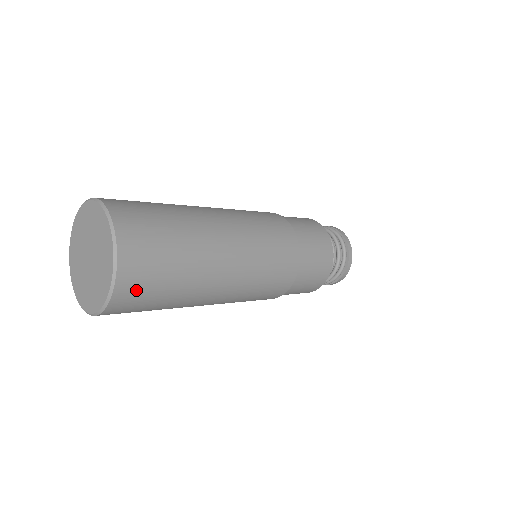
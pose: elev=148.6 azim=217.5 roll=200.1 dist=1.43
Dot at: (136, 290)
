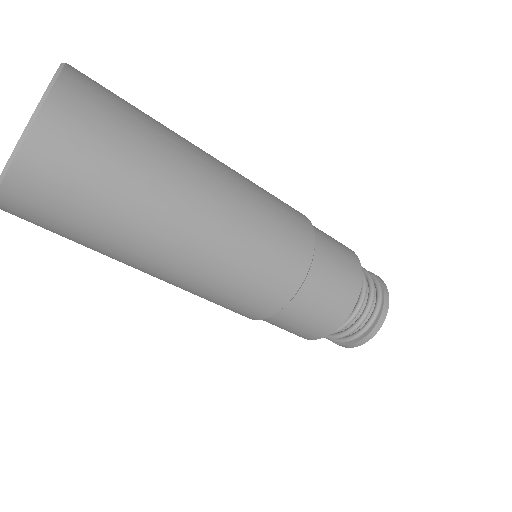
Dot at: (25, 217)
